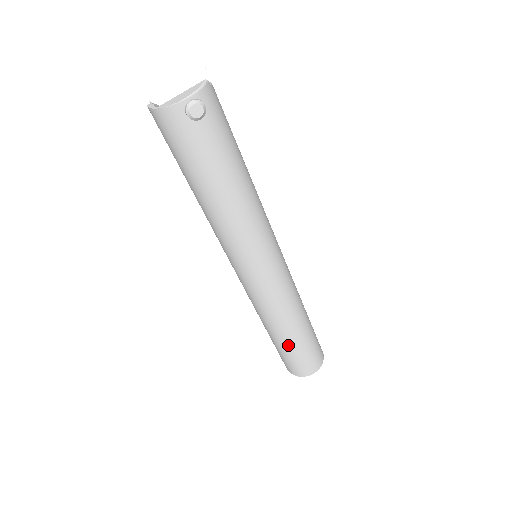
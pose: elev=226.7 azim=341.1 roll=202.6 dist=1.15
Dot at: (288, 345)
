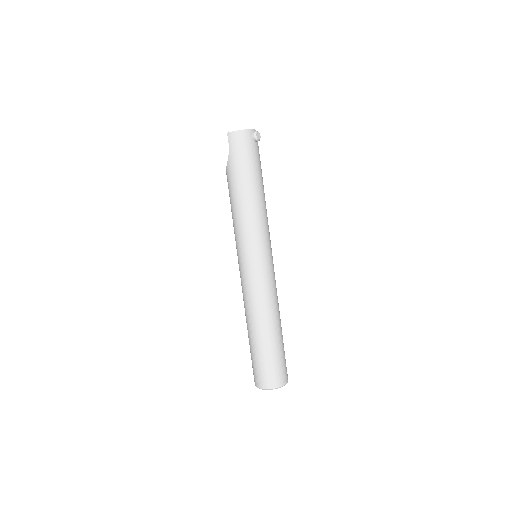
Dot at: (273, 341)
